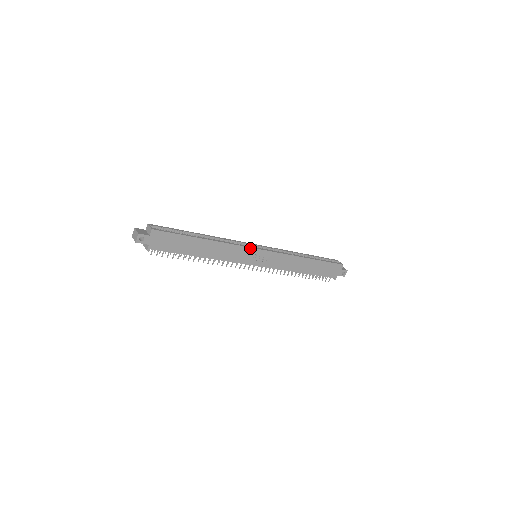
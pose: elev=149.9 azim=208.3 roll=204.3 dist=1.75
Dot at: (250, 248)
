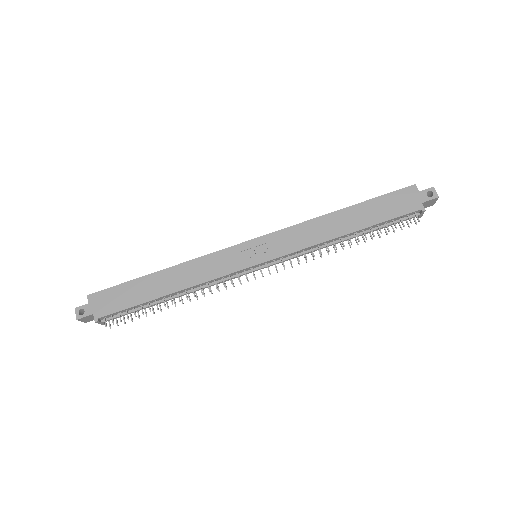
Dot at: (230, 248)
